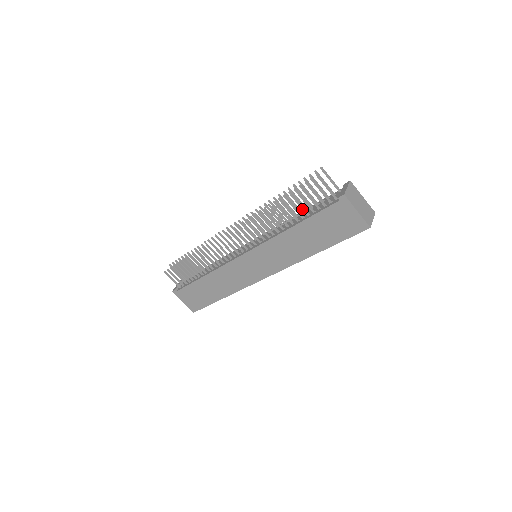
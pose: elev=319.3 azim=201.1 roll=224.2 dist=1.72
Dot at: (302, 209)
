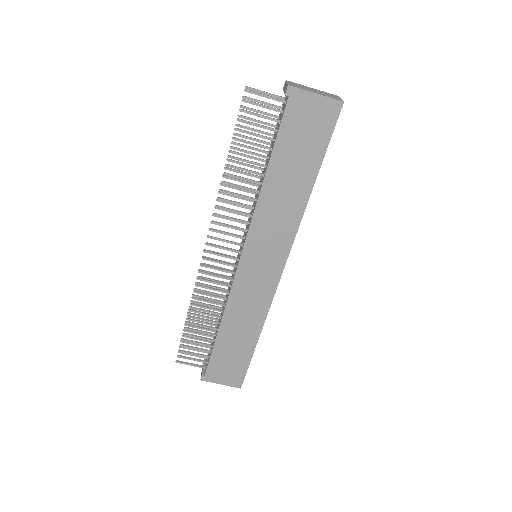
Dot at: (260, 147)
